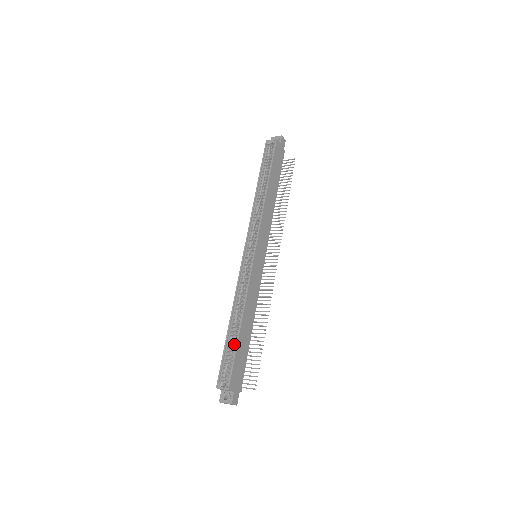
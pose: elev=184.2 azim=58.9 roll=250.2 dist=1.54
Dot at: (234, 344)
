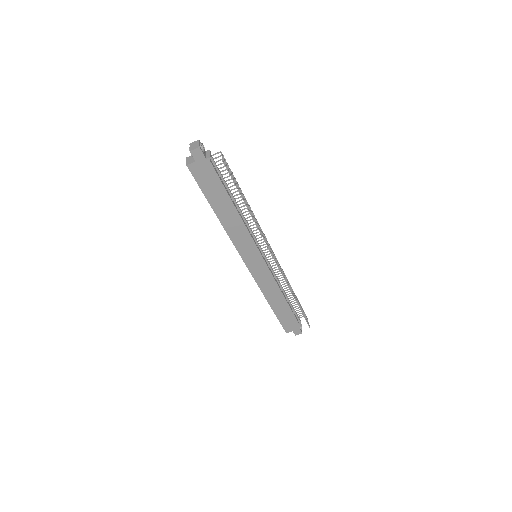
Dot at: occluded
